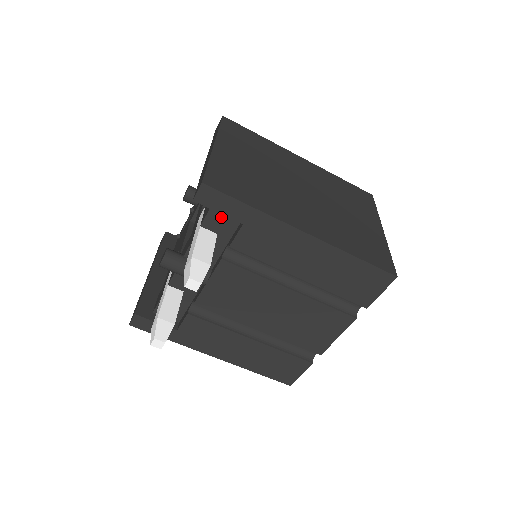
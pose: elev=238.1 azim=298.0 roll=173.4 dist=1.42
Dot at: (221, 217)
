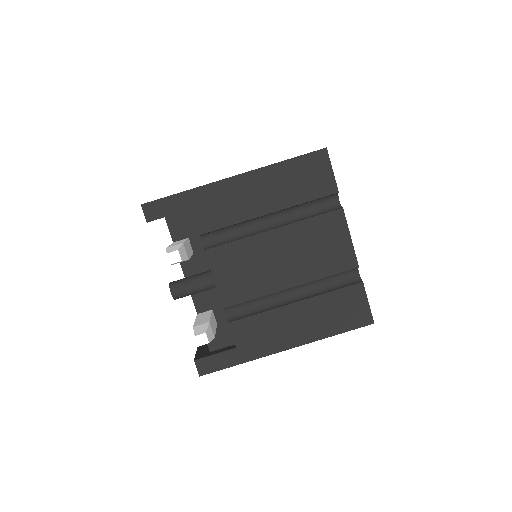
Dot at: (179, 223)
